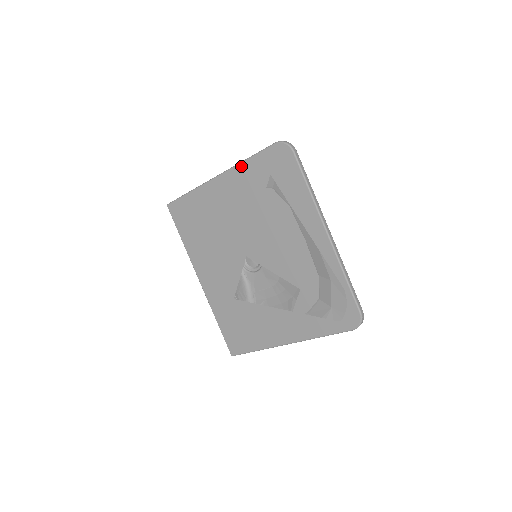
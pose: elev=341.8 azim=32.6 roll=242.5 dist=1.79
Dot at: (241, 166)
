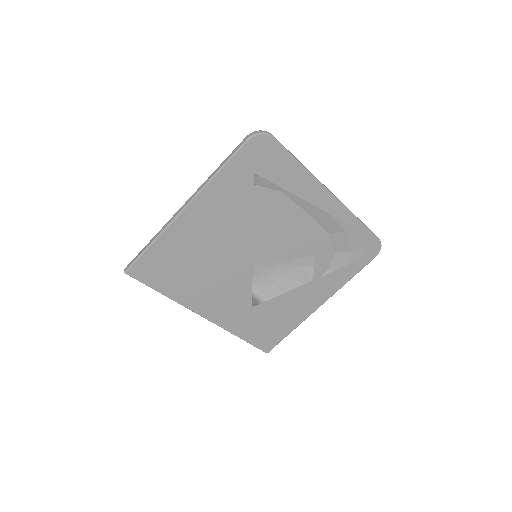
Dot at: (214, 182)
